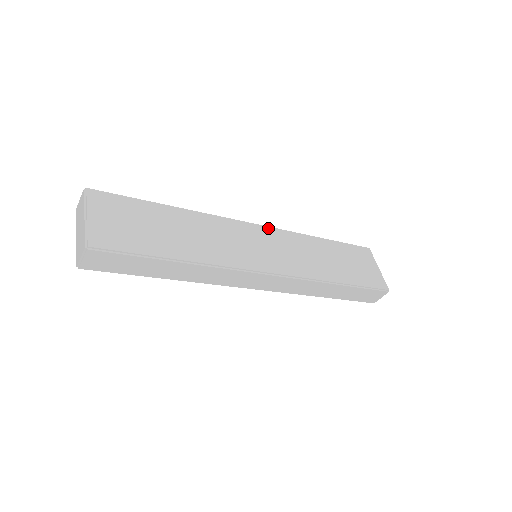
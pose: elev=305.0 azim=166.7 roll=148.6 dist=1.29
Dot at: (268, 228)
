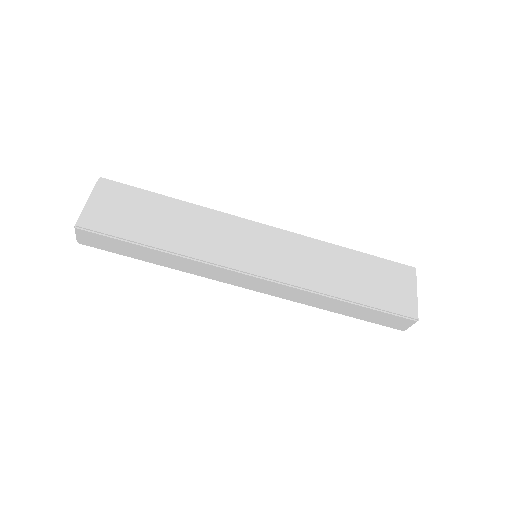
Dot at: (277, 230)
